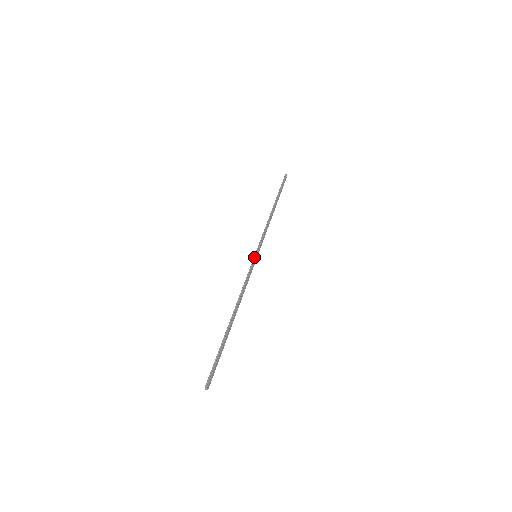
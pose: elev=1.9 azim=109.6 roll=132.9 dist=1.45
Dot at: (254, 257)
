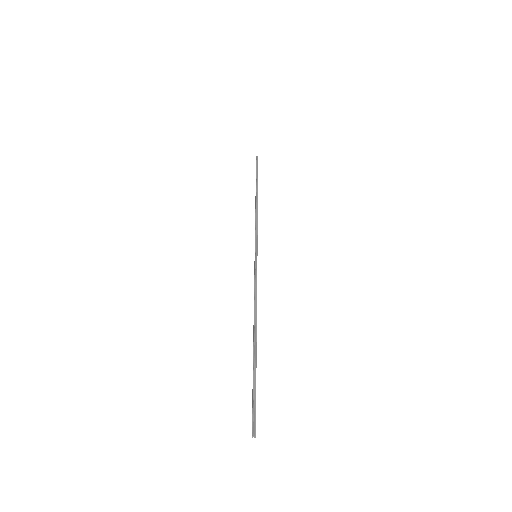
Dot at: (255, 257)
